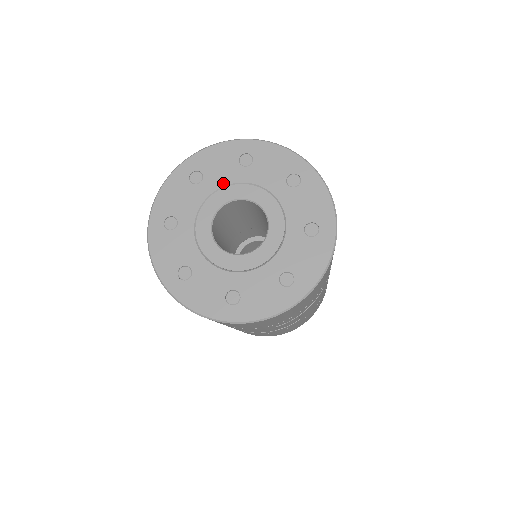
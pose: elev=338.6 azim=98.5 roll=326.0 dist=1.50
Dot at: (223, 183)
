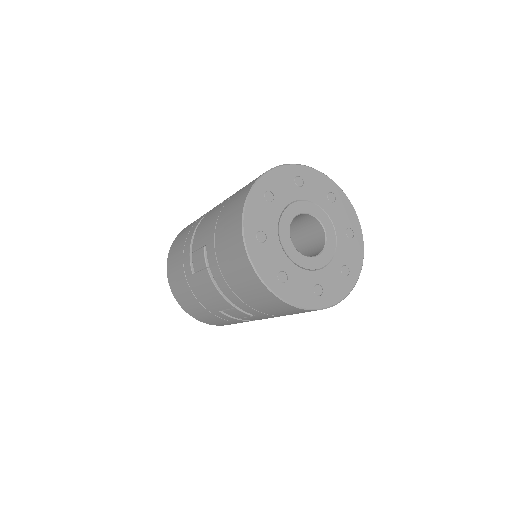
Dot at: (289, 201)
